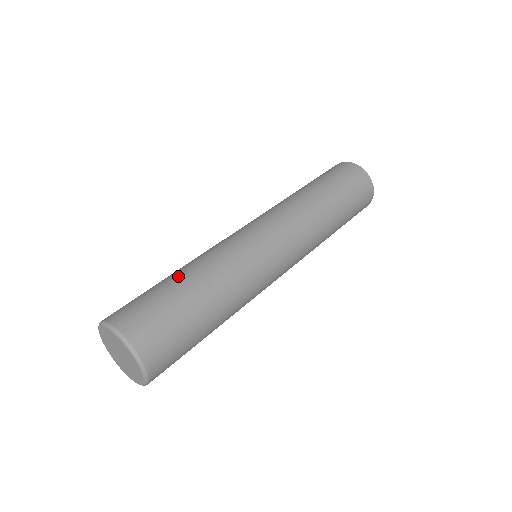
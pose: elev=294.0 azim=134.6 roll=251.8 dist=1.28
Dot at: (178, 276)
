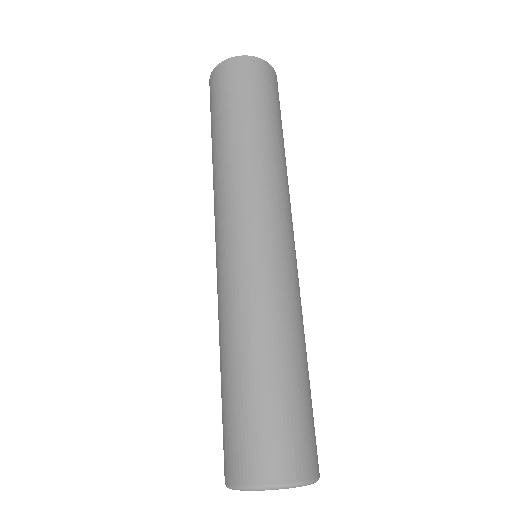
Dot at: (237, 370)
